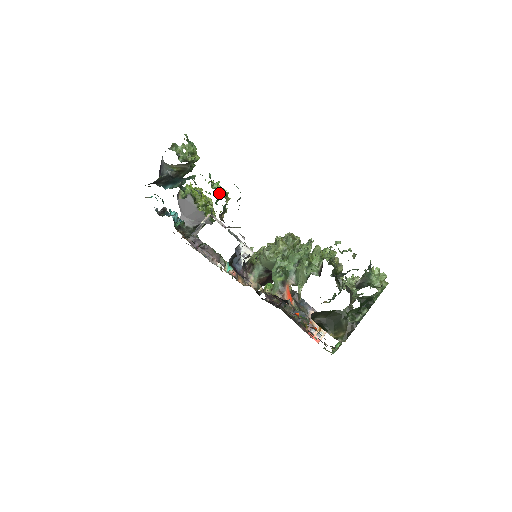
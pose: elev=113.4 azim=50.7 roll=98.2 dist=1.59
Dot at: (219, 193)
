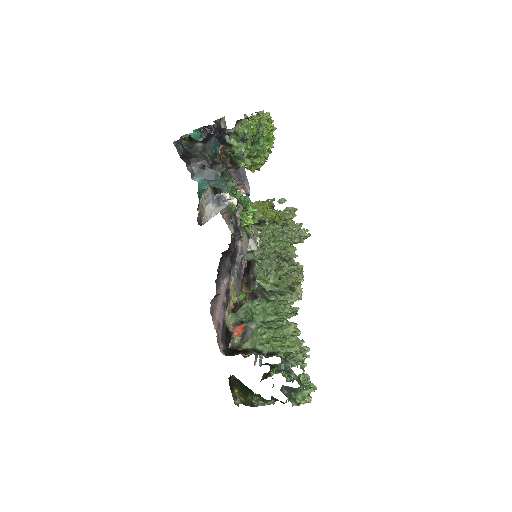
Dot at: (242, 228)
